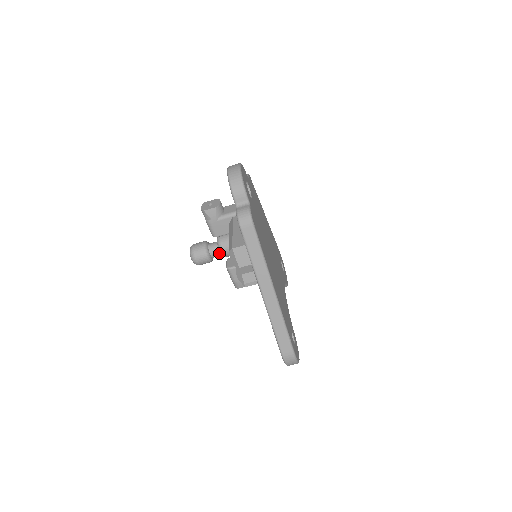
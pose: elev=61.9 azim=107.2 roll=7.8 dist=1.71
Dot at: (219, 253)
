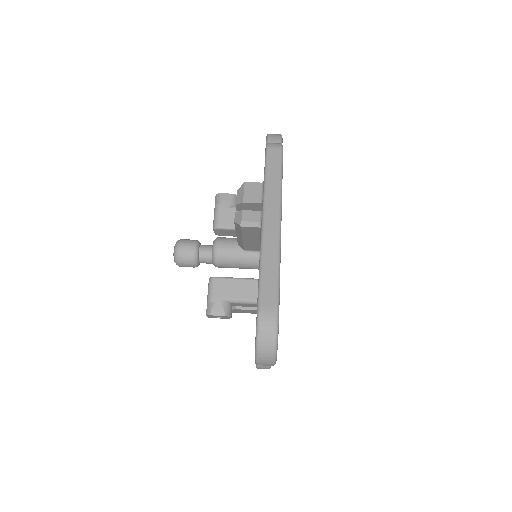
Dot at: (210, 253)
